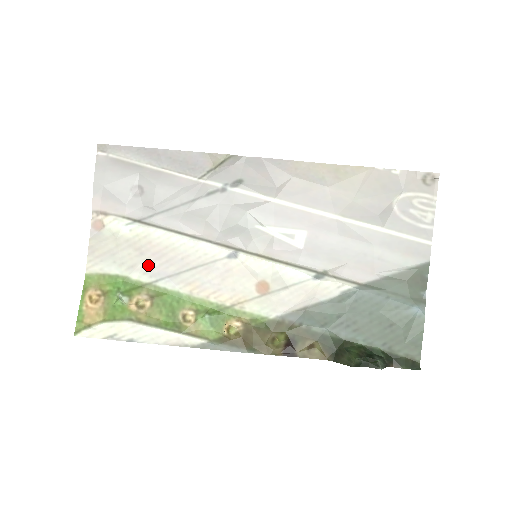
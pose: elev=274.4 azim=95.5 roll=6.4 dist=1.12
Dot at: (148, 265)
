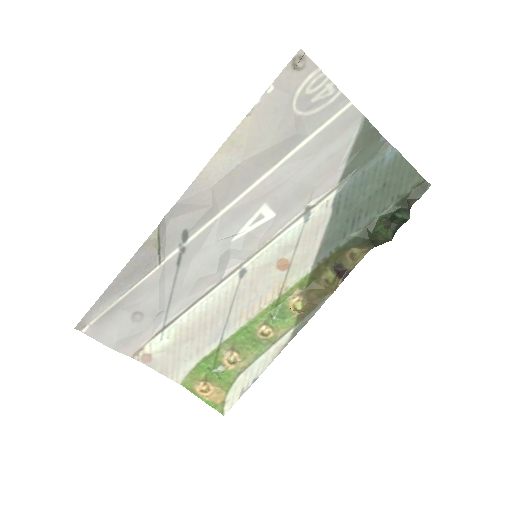
Dot at: (205, 339)
